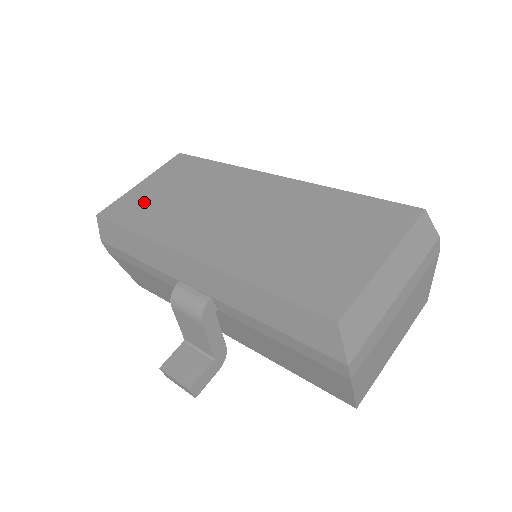
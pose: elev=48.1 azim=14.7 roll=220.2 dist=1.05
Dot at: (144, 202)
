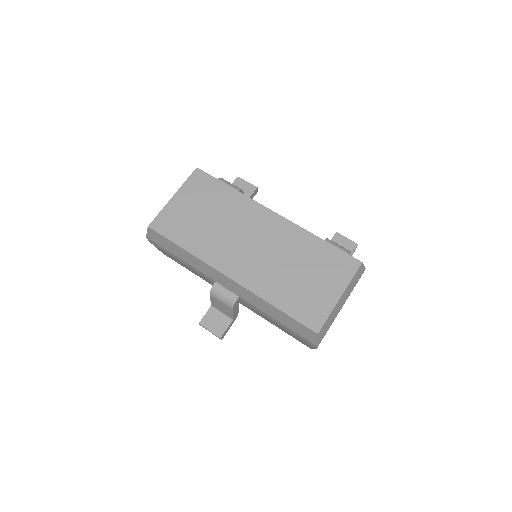
Dot at: (183, 220)
